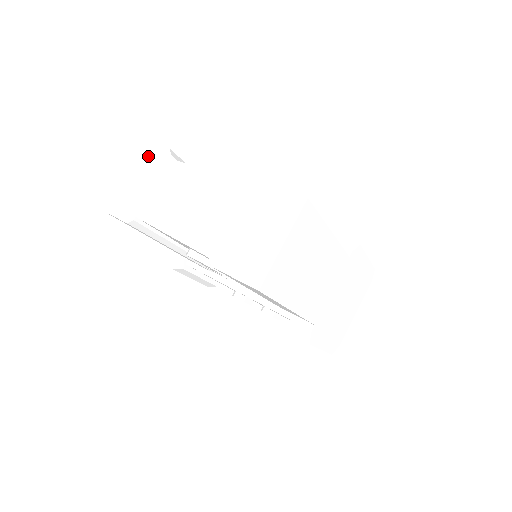
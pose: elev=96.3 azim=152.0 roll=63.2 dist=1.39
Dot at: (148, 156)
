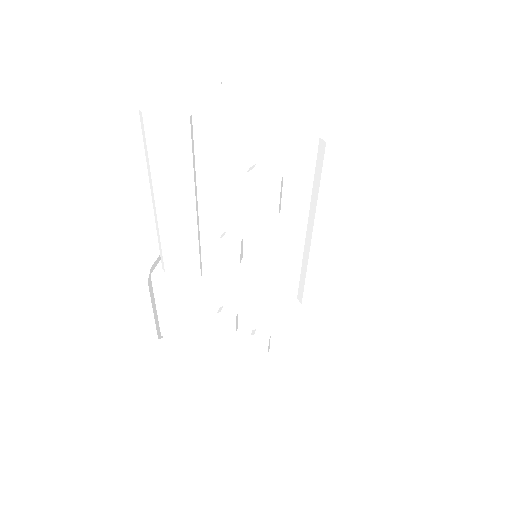
Dot at: (189, 82)
